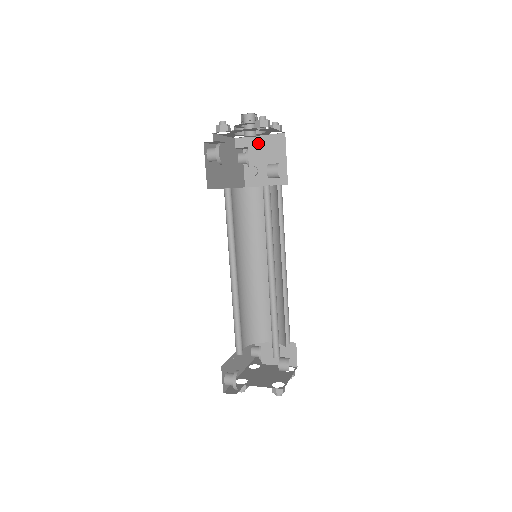
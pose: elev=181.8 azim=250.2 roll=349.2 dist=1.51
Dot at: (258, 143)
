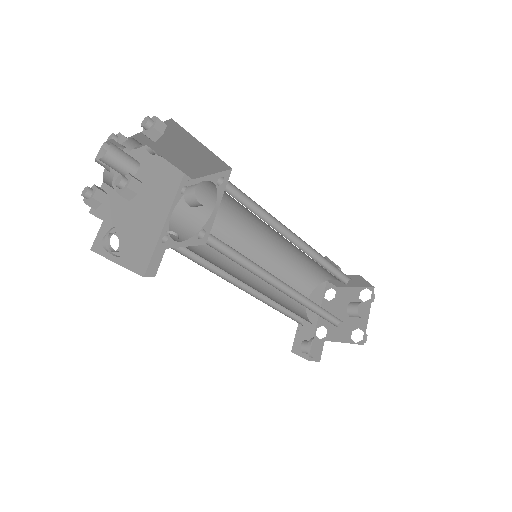
Dot at: occluded
